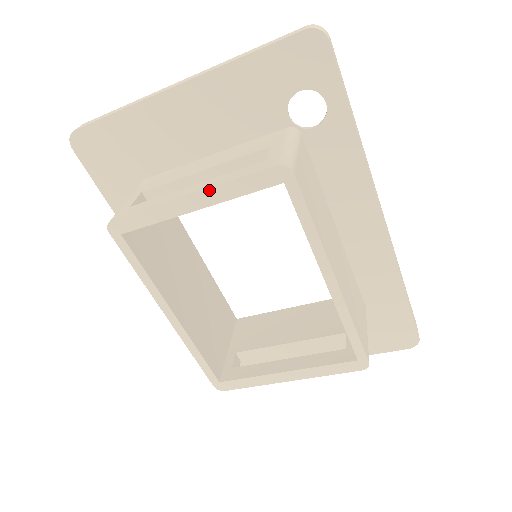
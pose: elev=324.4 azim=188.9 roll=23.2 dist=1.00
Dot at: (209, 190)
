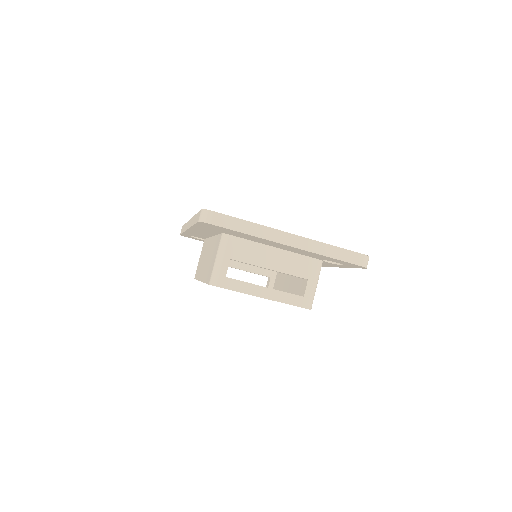
Dot at: occluded
